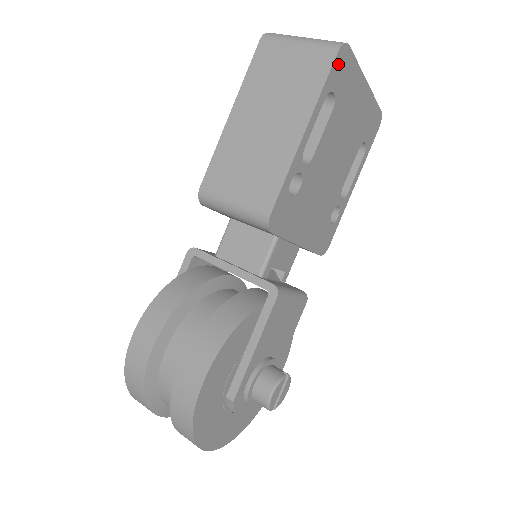
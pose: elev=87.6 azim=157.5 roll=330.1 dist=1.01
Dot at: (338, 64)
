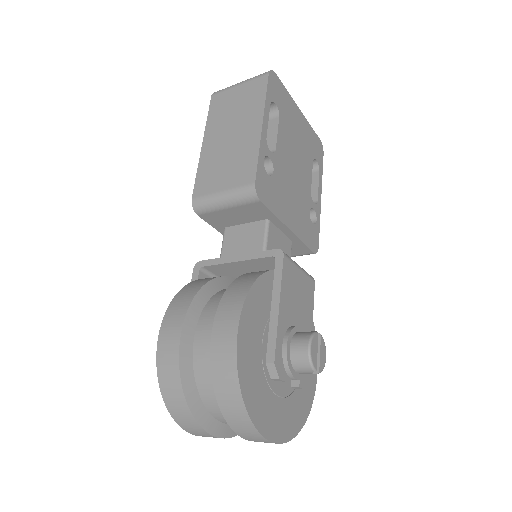
Dot at: (272, 83)
